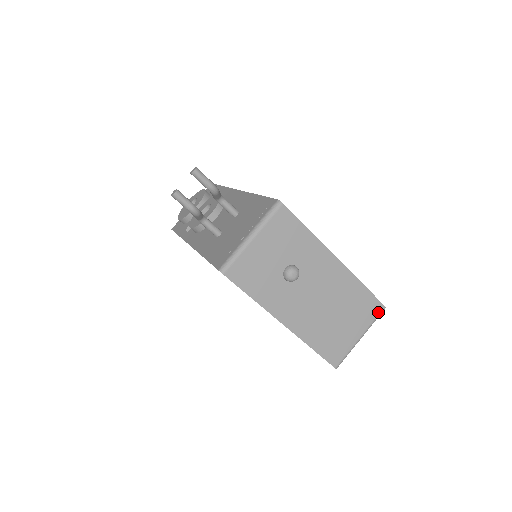
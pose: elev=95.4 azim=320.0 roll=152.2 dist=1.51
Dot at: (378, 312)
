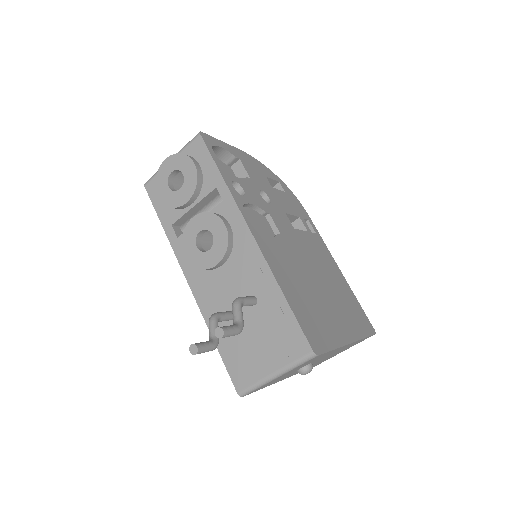
Dot at: occluded
